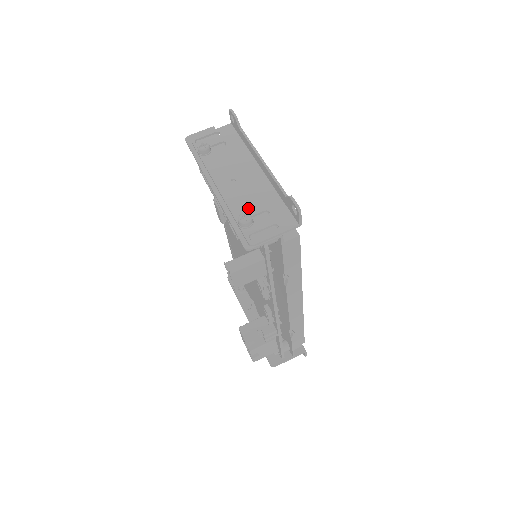
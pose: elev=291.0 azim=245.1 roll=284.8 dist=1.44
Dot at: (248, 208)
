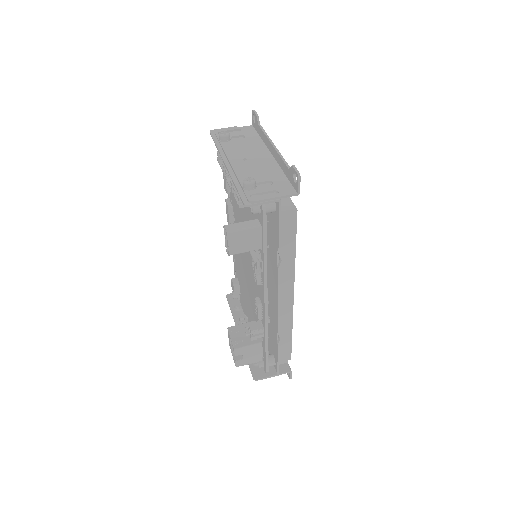
Dot at: (254, 178)
